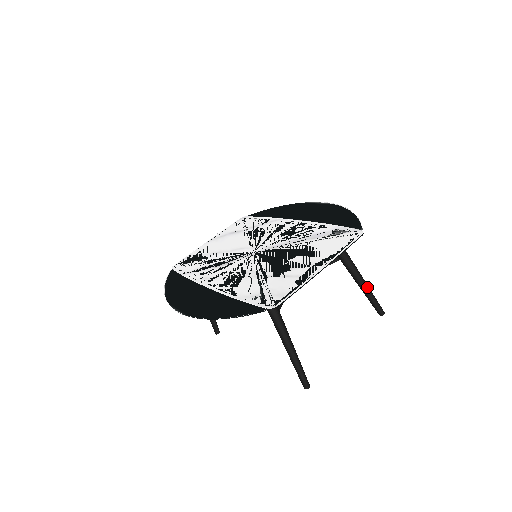
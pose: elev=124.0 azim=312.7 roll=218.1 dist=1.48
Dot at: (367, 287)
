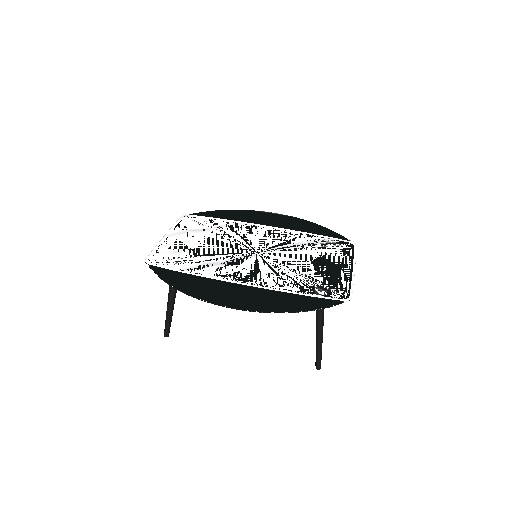
Dot at: occluded
